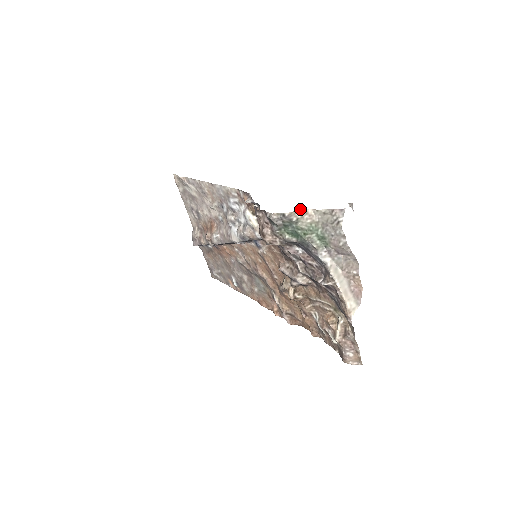
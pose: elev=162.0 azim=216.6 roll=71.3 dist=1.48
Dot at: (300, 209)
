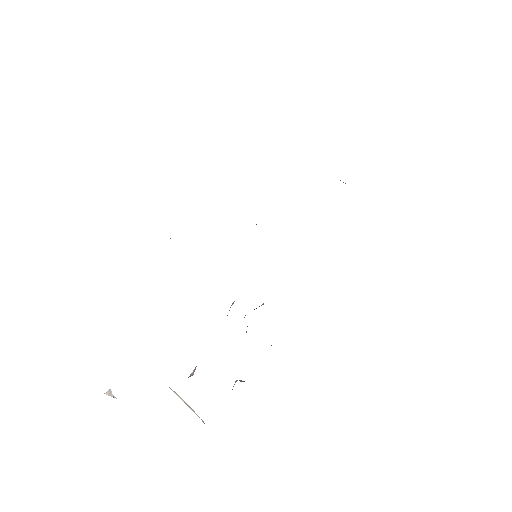
Dot at: occluded
